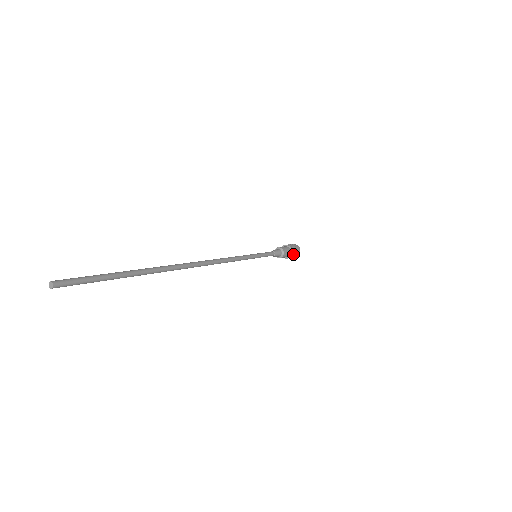
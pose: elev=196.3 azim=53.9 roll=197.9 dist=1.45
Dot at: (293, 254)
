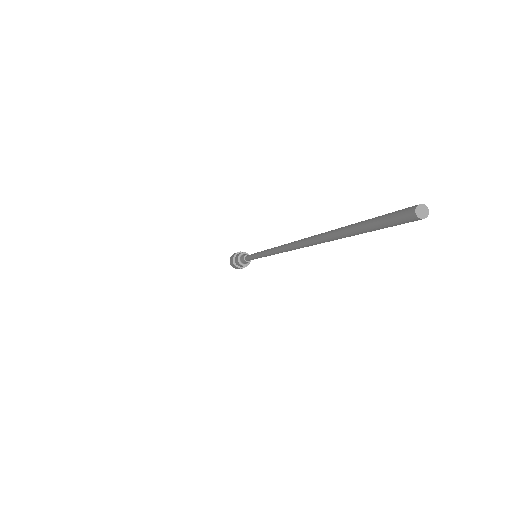
Dot at: (245, 266)
